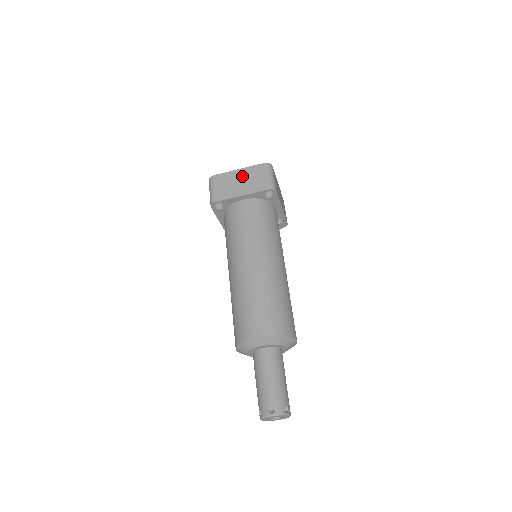
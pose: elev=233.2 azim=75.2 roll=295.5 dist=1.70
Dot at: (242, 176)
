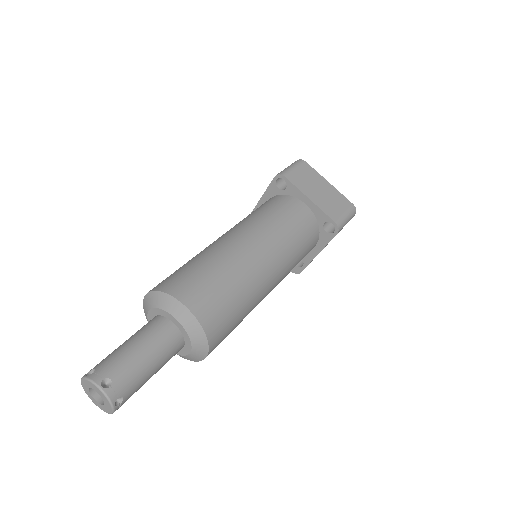
Dot at: (327, 189)
